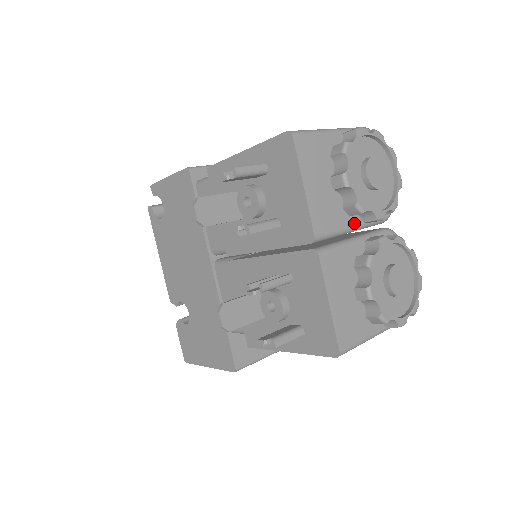
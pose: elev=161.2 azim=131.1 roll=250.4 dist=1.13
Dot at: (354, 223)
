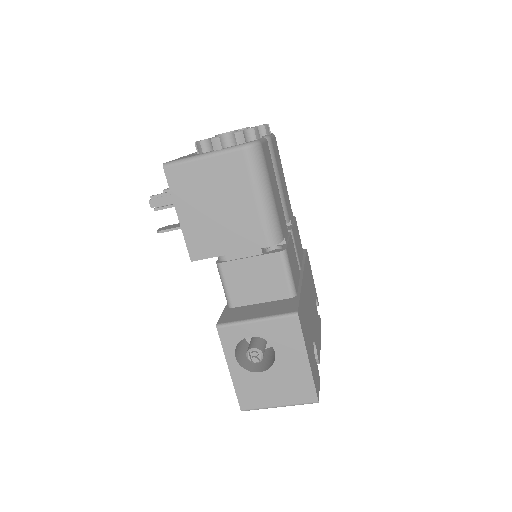
Dot at: occluded
